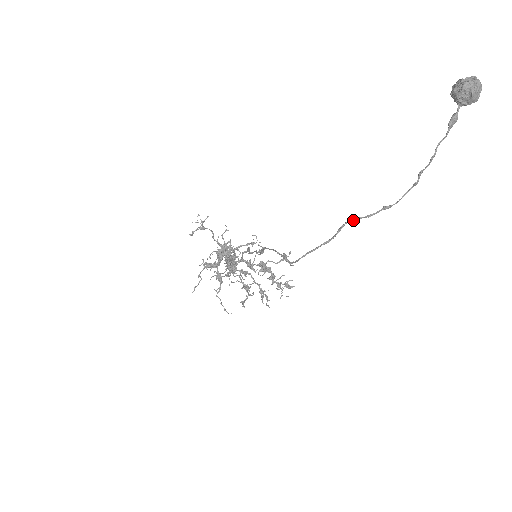
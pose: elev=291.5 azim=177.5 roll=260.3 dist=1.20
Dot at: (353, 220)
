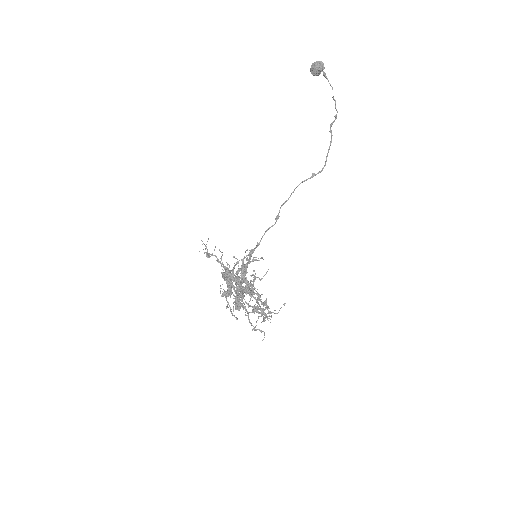
Dot at: occluded
